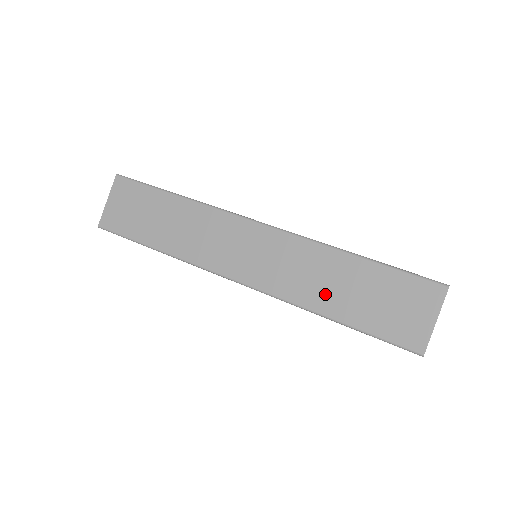
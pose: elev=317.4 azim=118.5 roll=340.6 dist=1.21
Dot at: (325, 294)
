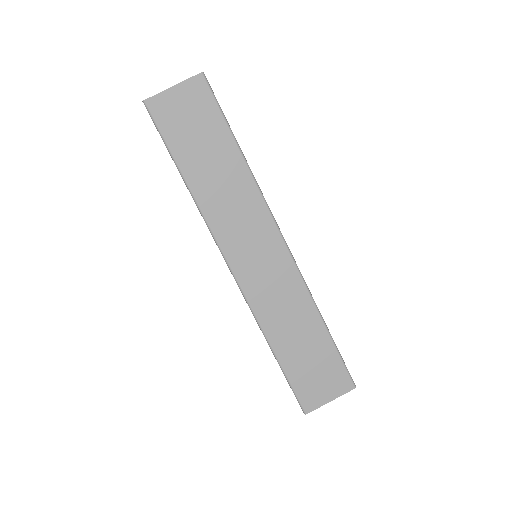
Dot at: (284, 332)
